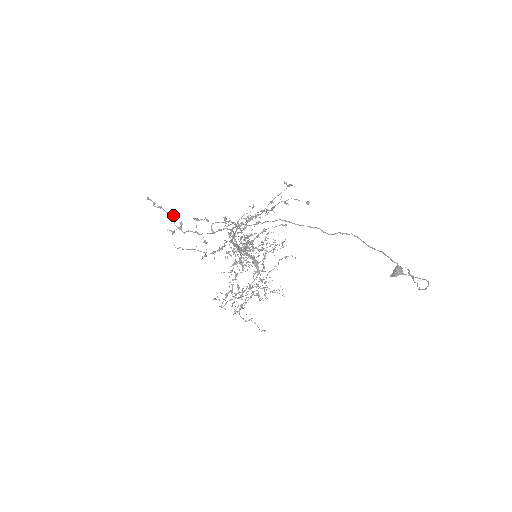
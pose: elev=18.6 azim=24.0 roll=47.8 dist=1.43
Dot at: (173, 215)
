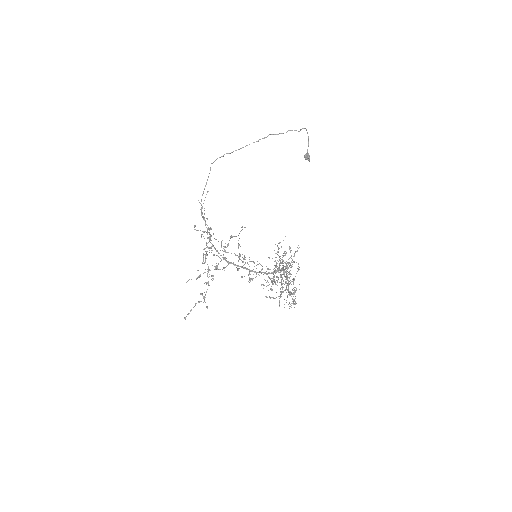
Dot at: (198, 302)
